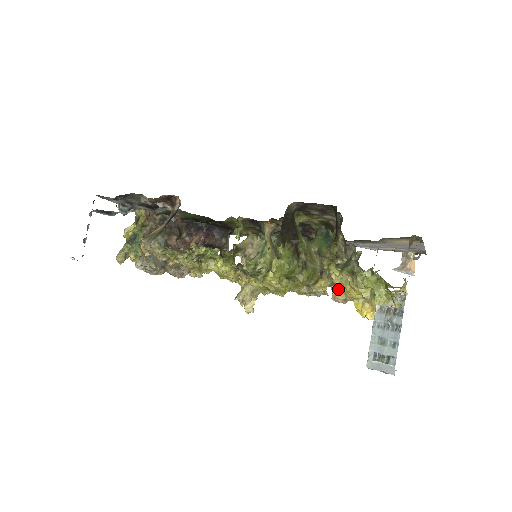
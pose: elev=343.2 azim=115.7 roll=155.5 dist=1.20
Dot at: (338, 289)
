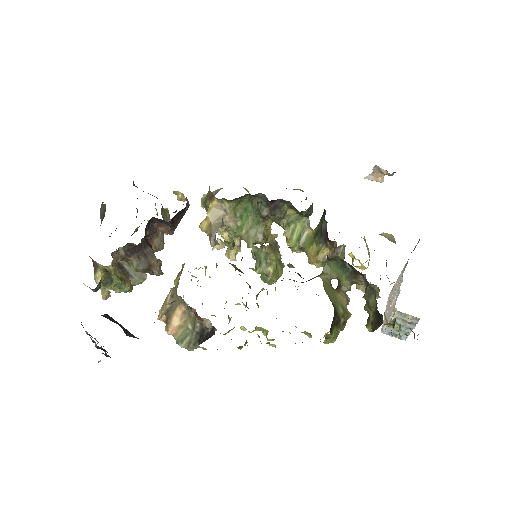
Dot at: occluded
